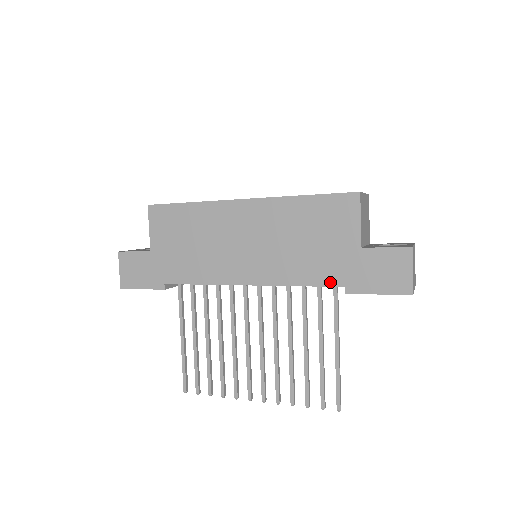
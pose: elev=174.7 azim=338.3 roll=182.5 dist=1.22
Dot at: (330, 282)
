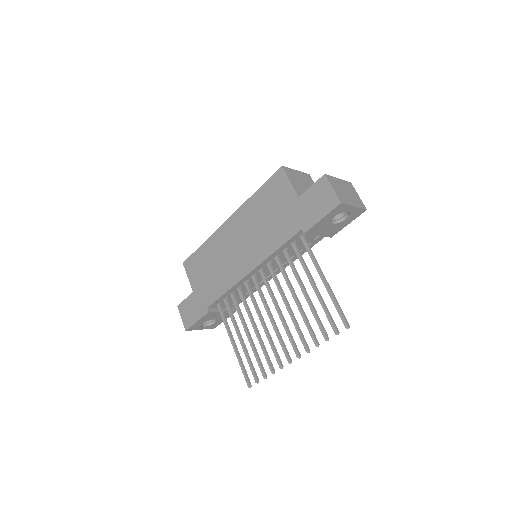
Dot at: (292, 233)
